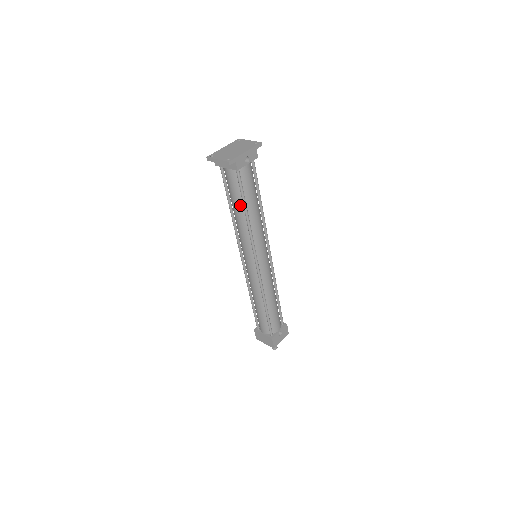
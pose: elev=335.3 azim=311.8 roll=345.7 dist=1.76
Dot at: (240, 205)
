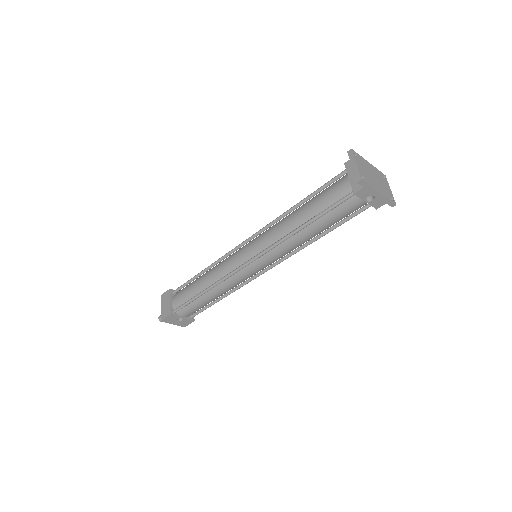
Dot at: (310, 214)
